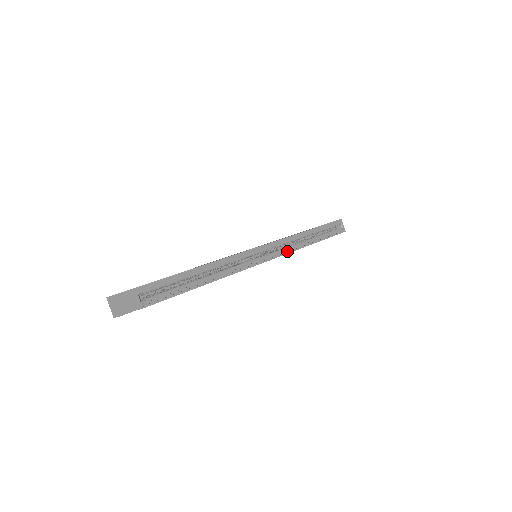
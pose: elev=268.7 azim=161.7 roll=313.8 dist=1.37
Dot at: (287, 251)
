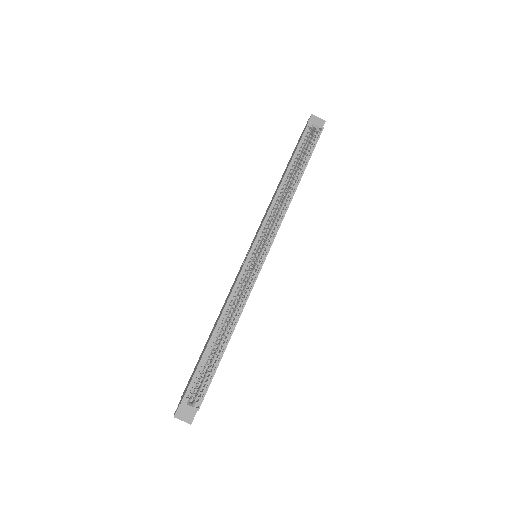
Dot at: (278, 224)
